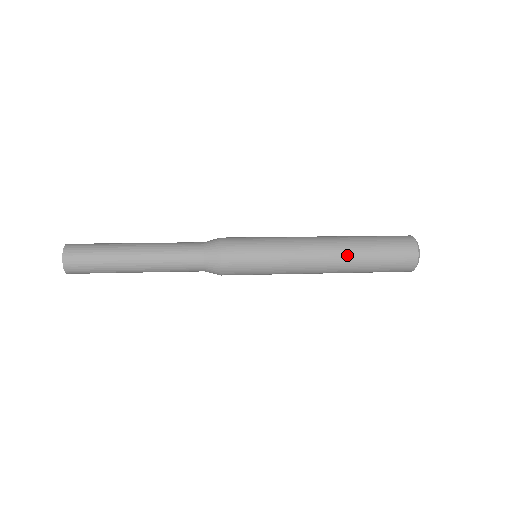
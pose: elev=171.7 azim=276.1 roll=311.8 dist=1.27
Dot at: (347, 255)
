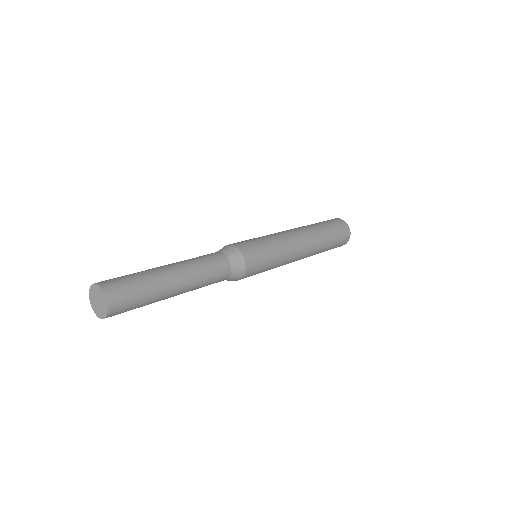
Dot at: (313, 230)
